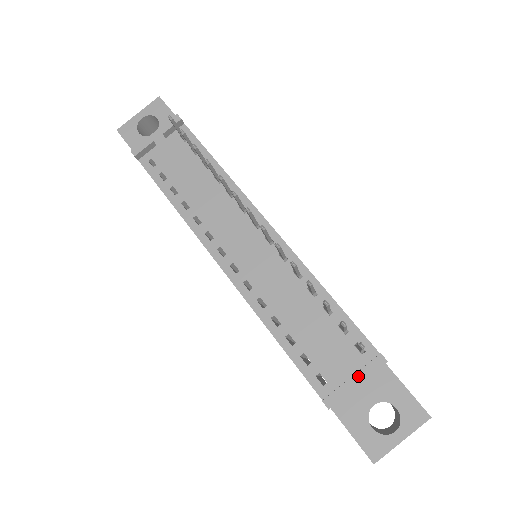
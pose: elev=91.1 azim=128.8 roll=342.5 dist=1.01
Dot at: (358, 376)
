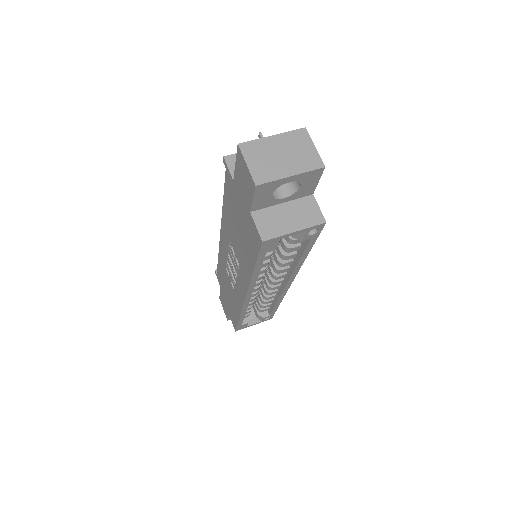
Dot at: occluded
